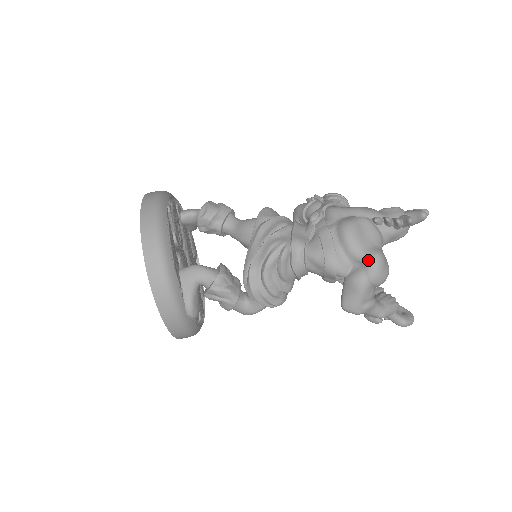
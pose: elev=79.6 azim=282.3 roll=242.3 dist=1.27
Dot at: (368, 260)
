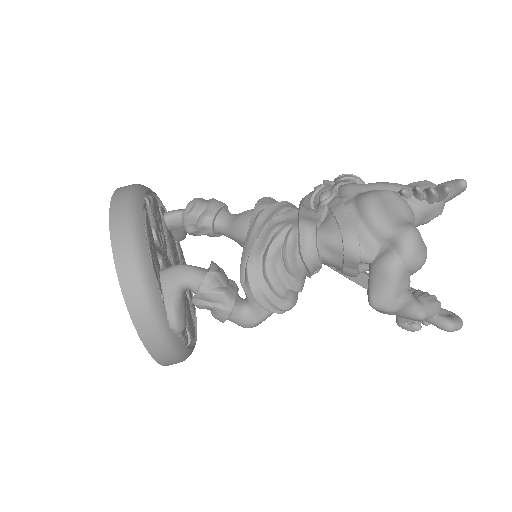
Dot at: (400, 236)
